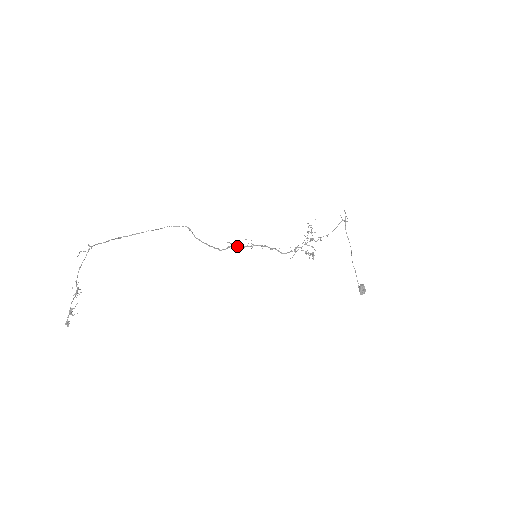
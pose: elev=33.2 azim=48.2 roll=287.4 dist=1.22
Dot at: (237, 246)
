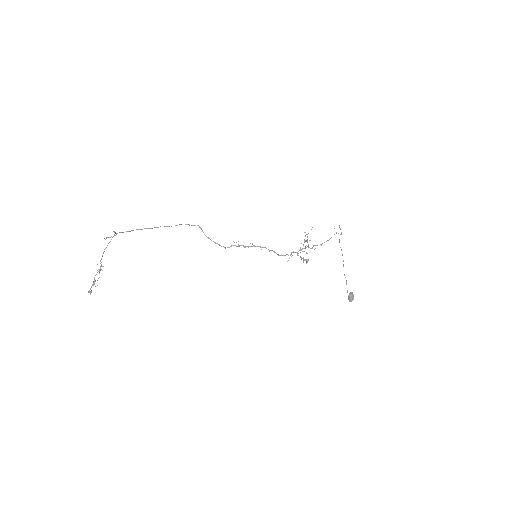
Dot at: (240, 245)
